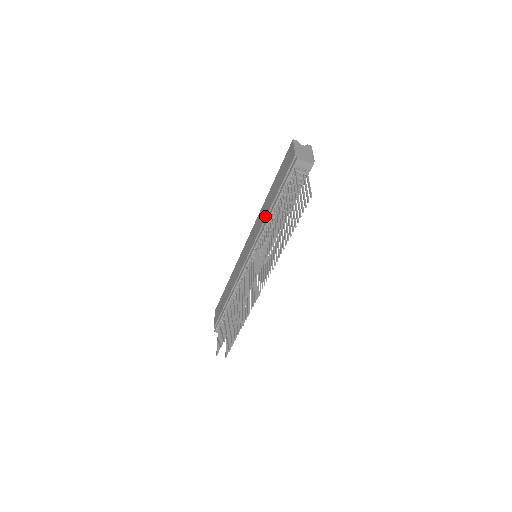
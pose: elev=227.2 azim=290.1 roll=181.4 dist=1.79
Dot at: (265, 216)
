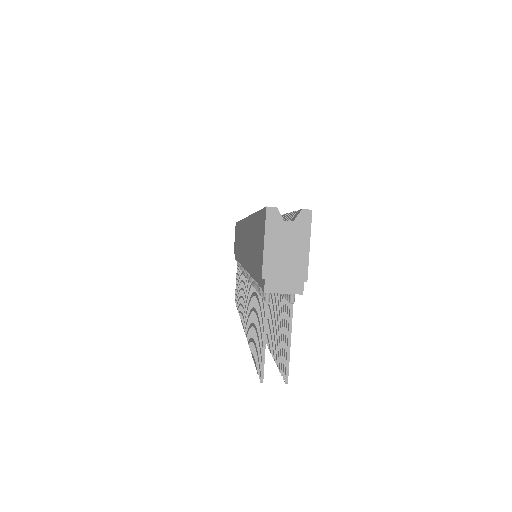
Dot at: (247, 261)
